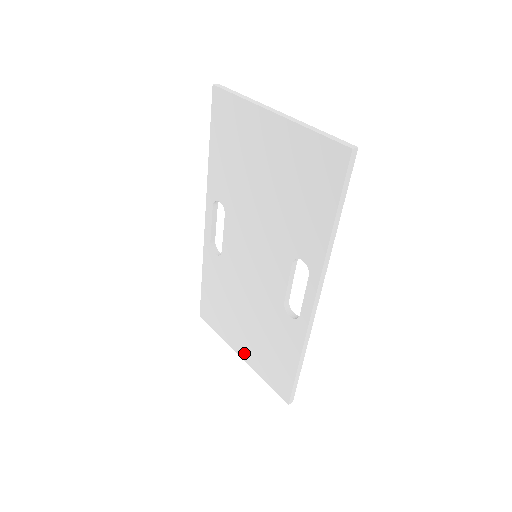
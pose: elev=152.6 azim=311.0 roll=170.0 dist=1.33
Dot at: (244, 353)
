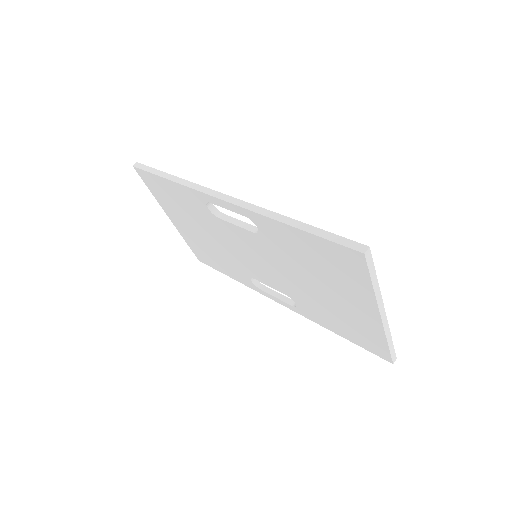
Dot at: (177, 225)
